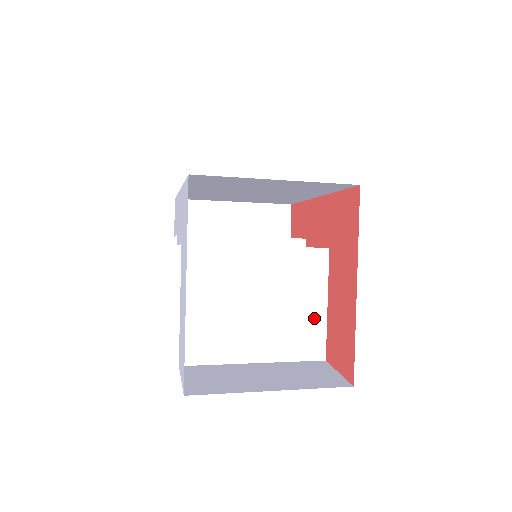
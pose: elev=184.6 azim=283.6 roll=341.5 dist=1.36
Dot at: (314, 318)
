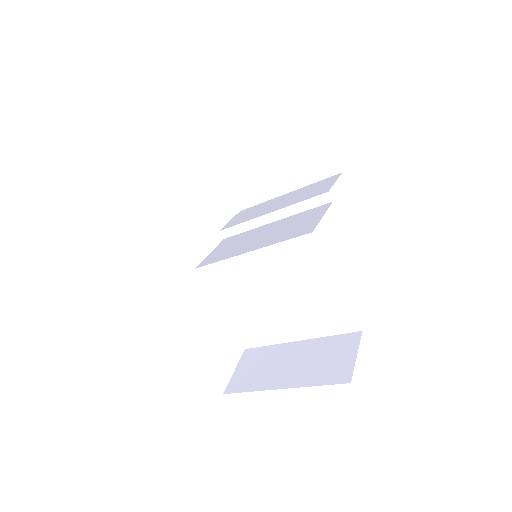
Dot at: (331, 298)
